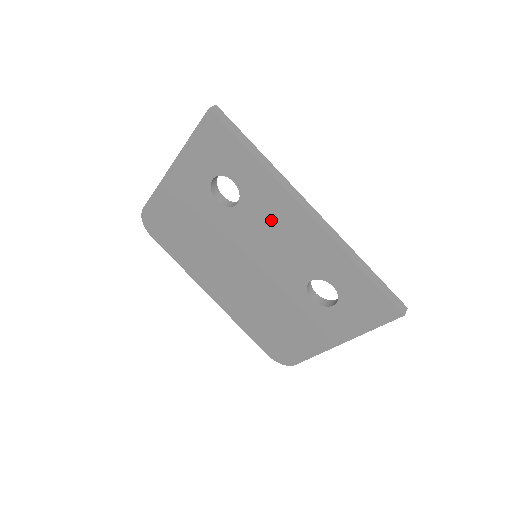
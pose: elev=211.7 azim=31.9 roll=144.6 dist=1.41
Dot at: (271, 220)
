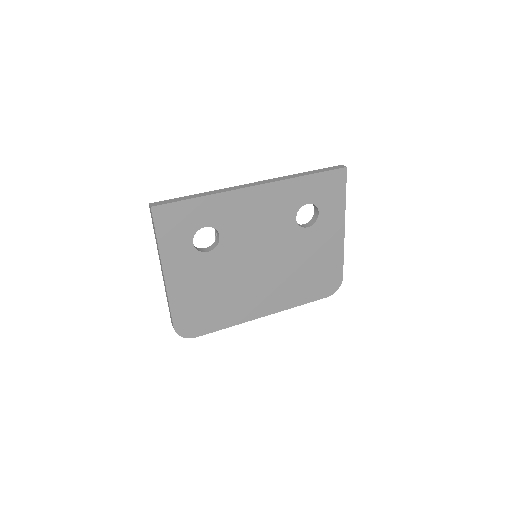
Dot at: (244, 217)
